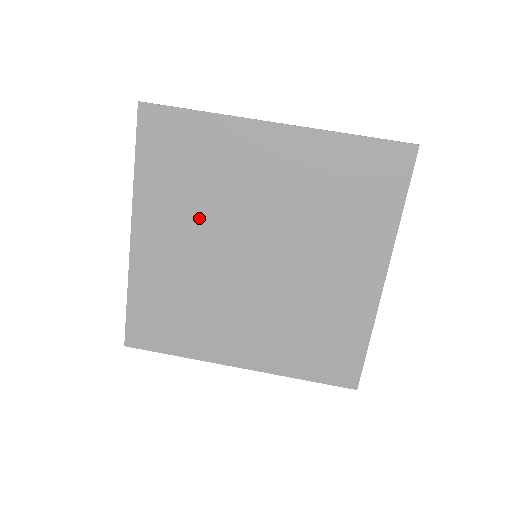
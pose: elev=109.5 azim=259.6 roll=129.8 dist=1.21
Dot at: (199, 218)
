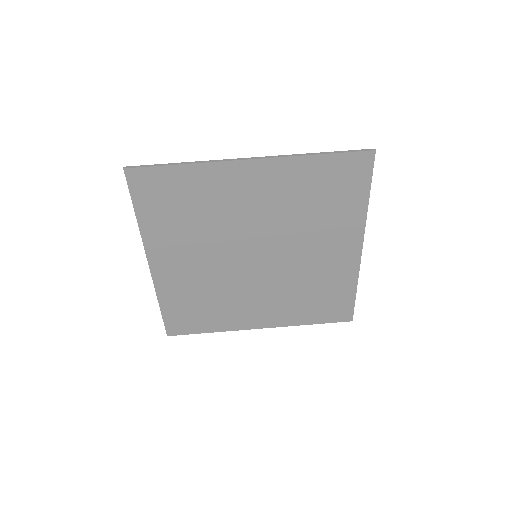
Dot at: (202, 241)
